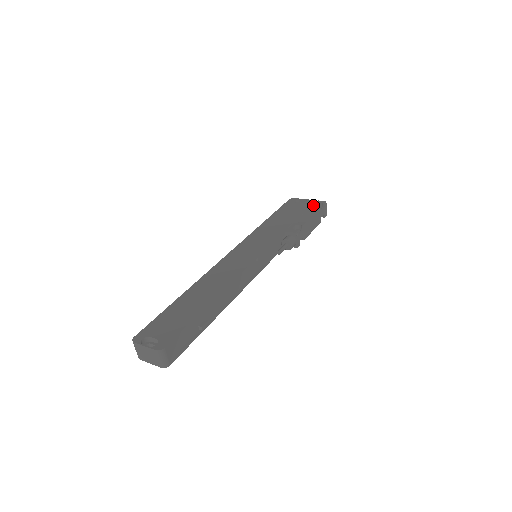
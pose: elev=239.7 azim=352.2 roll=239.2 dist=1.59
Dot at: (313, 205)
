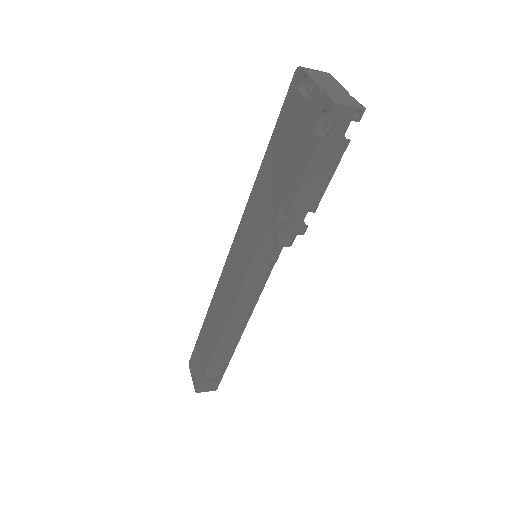
Dot at: (313, 120)
